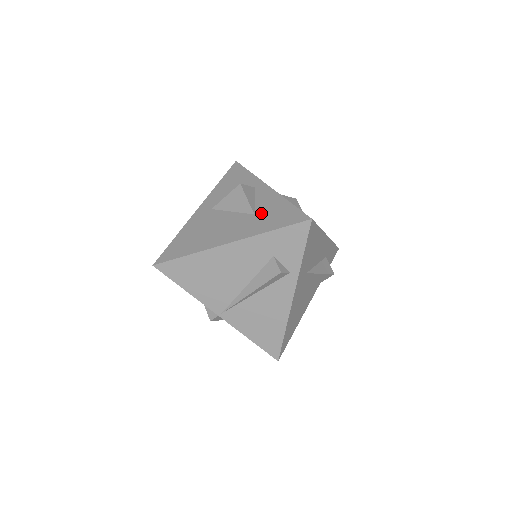
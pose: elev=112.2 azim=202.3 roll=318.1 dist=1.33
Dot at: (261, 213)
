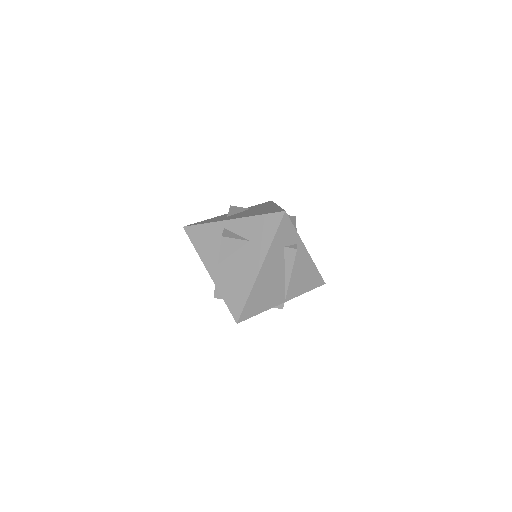
Dot at: (252, 237)
